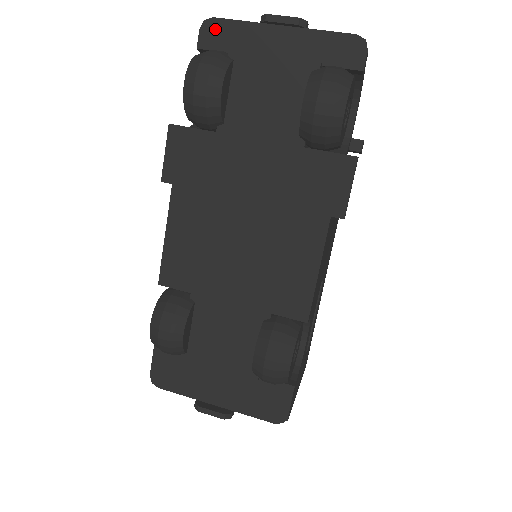
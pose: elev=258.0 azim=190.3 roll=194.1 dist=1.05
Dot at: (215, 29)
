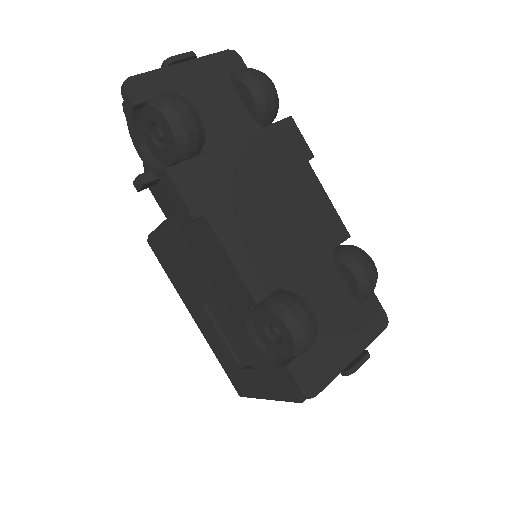
Dot at: (137, 85)
